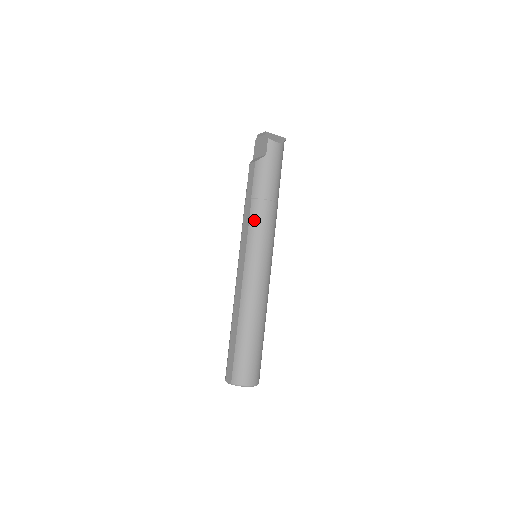
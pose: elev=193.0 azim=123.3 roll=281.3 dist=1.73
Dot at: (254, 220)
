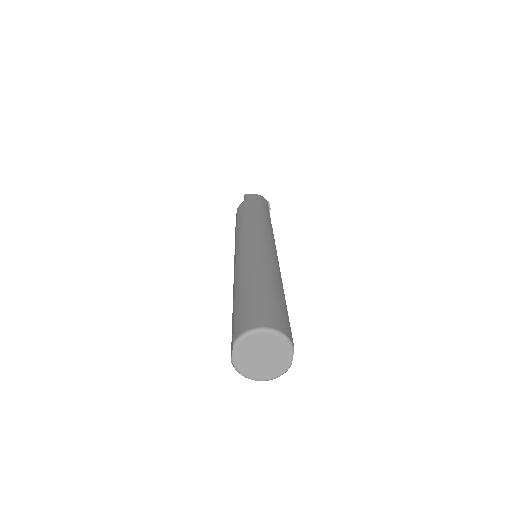
Dot at: (240, 226)
